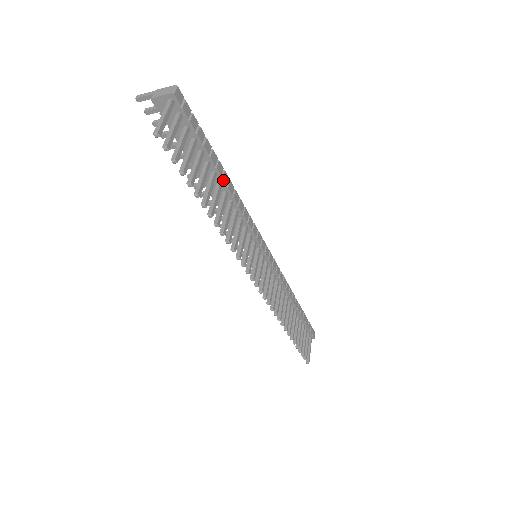
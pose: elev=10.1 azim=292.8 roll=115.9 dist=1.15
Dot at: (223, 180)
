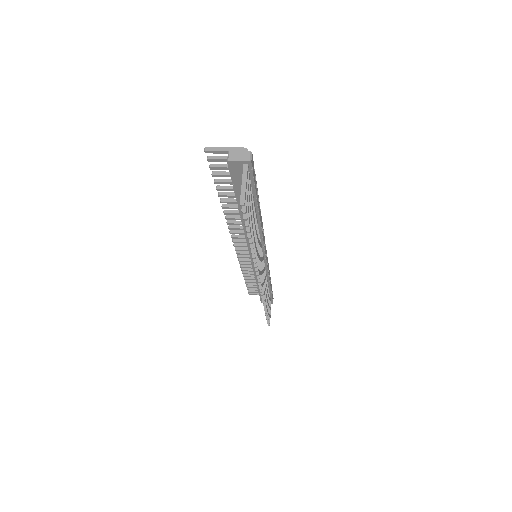
Dot at: (259, 213)
